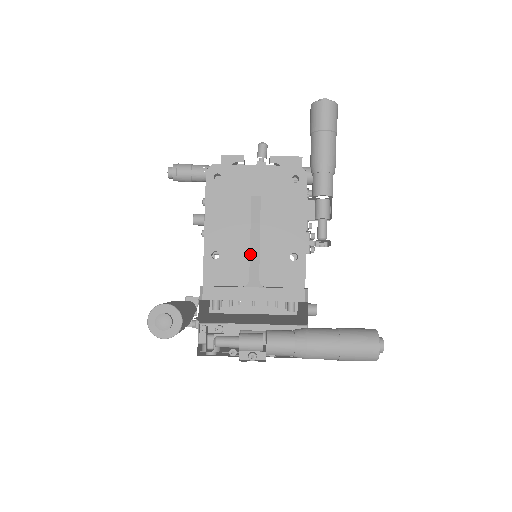
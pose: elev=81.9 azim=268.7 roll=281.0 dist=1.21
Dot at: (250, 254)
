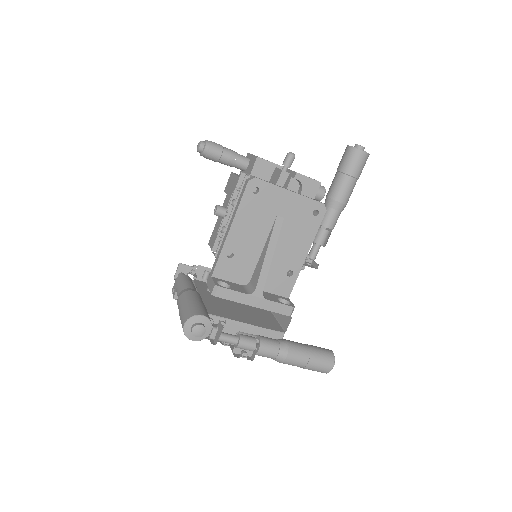
Dot at: (262, 268)
